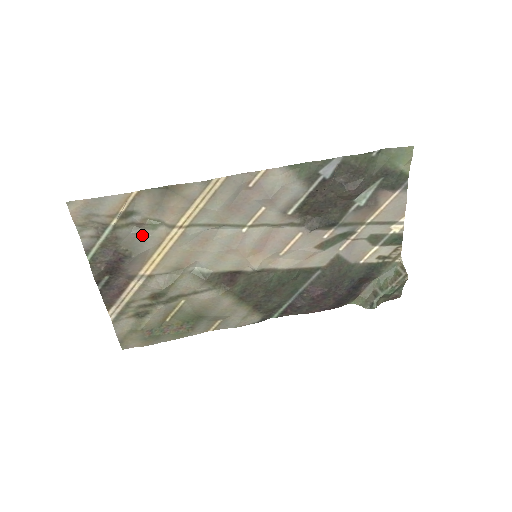
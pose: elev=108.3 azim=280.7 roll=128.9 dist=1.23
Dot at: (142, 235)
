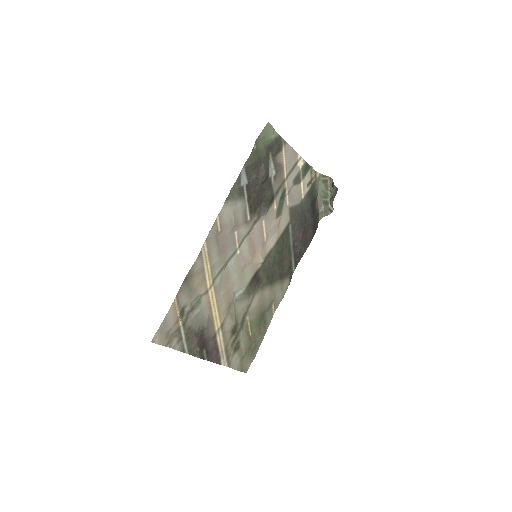
Dot at: (198, 313)
